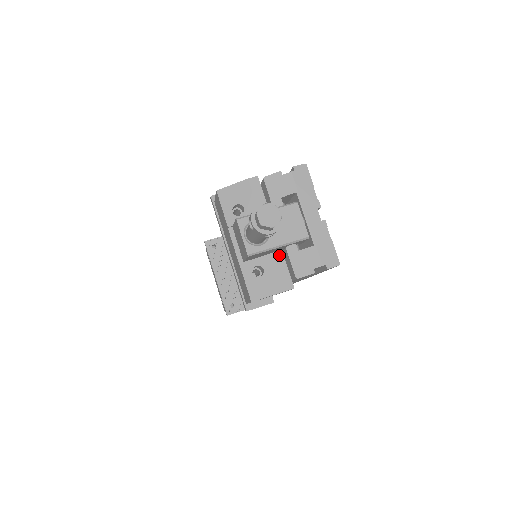
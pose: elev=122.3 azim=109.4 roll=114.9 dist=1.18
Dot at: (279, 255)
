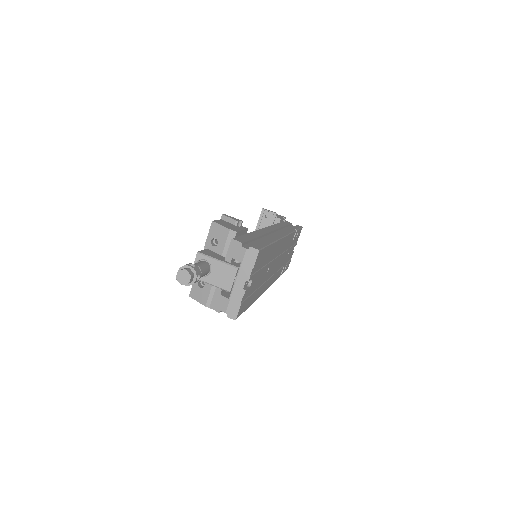
Dot at: occluded
